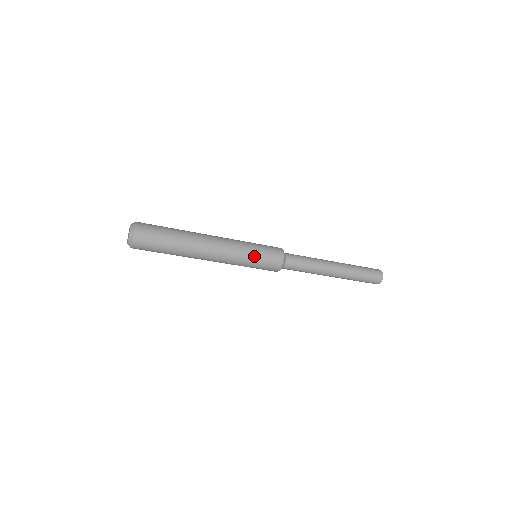
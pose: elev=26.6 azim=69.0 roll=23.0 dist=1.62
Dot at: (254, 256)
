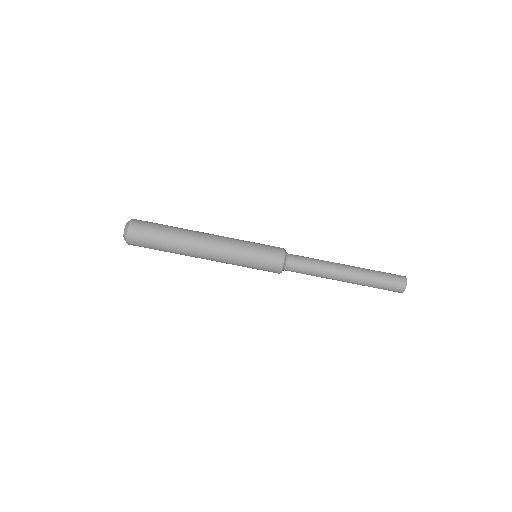
Dot at: occluded
